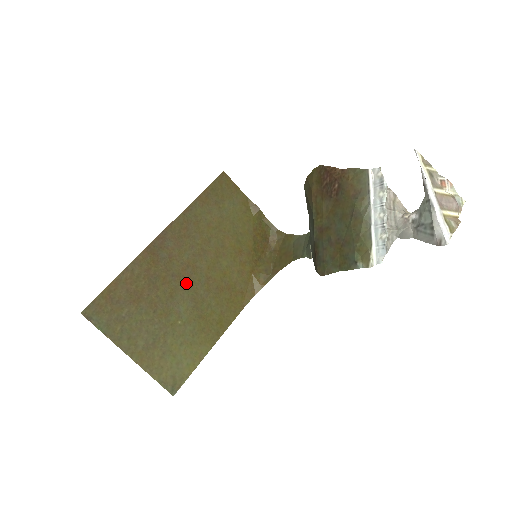
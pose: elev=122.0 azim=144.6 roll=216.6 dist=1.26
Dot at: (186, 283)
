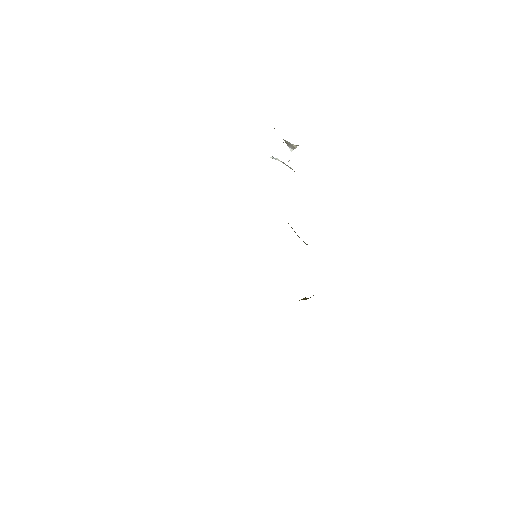
Dot at: occluded
